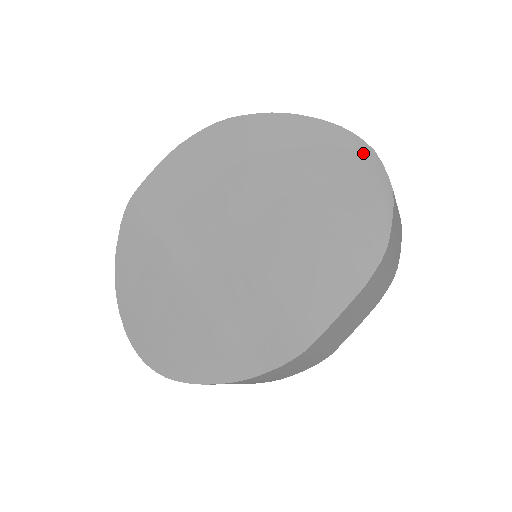
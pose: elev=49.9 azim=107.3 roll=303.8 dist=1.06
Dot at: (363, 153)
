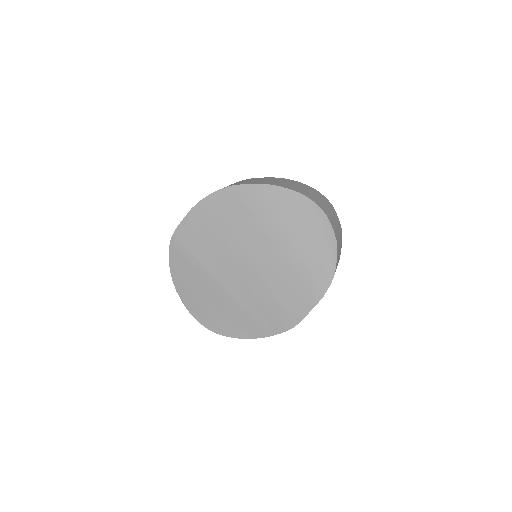
Dot at: (320, 216)
